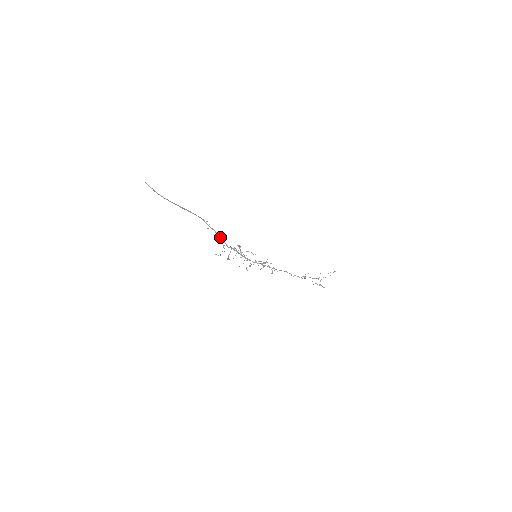
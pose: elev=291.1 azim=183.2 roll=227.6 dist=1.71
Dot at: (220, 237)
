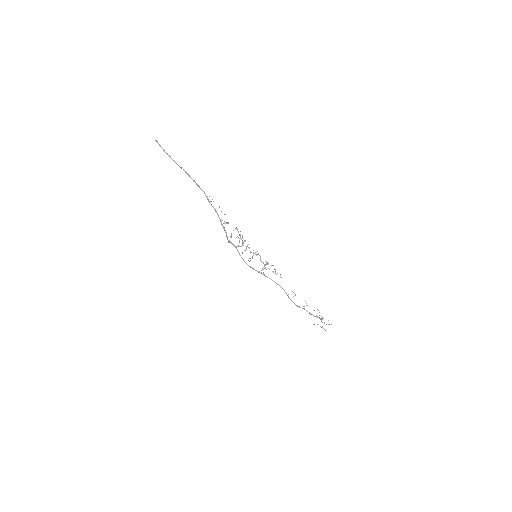
Dot at: (221, 221)
